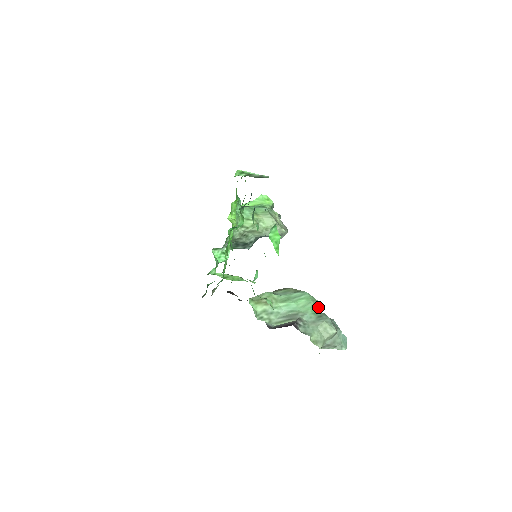
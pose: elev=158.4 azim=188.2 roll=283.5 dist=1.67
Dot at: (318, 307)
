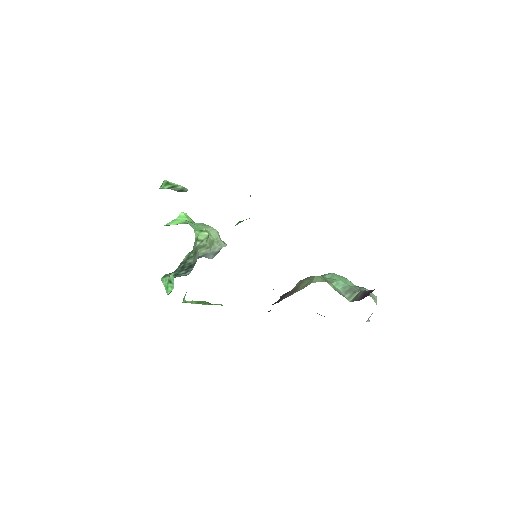
Dot at: occluded
